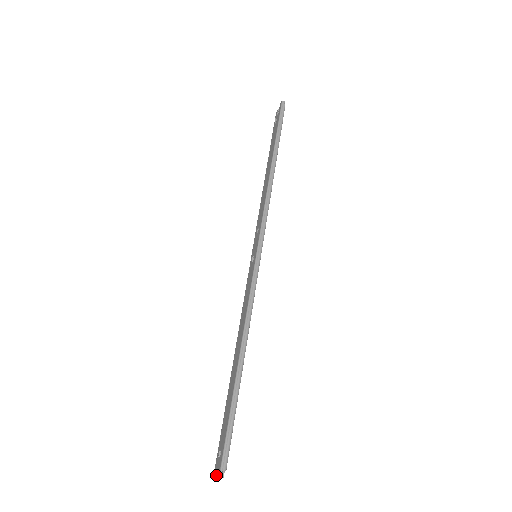
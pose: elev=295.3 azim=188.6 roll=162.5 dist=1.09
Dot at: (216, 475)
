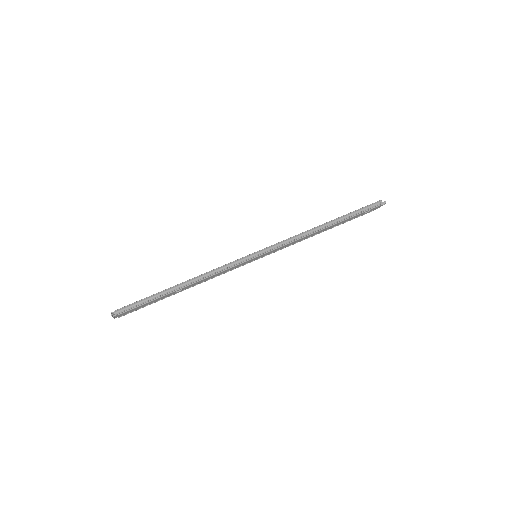
Dot at: (112, 314)
